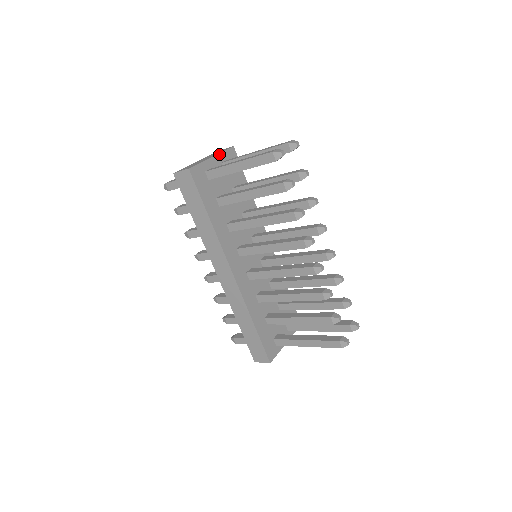
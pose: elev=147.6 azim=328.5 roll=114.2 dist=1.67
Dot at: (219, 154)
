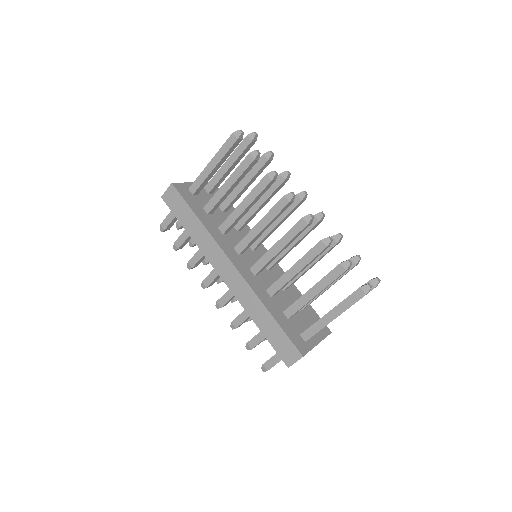
Dot at: occluded
